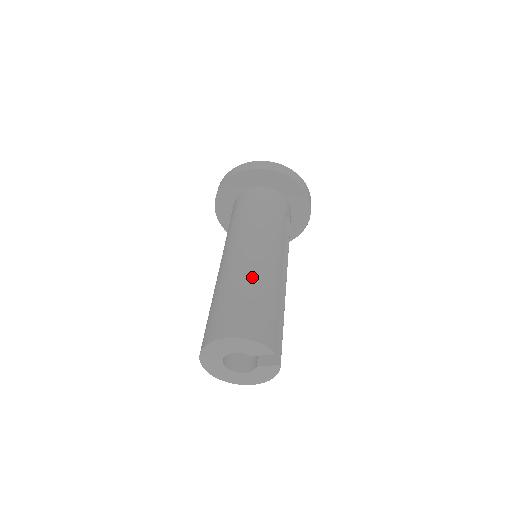
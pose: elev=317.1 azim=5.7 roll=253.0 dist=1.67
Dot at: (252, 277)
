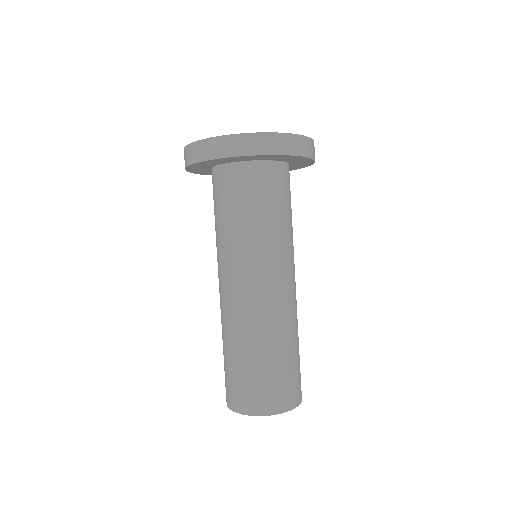
Dot at: (295, 329)
